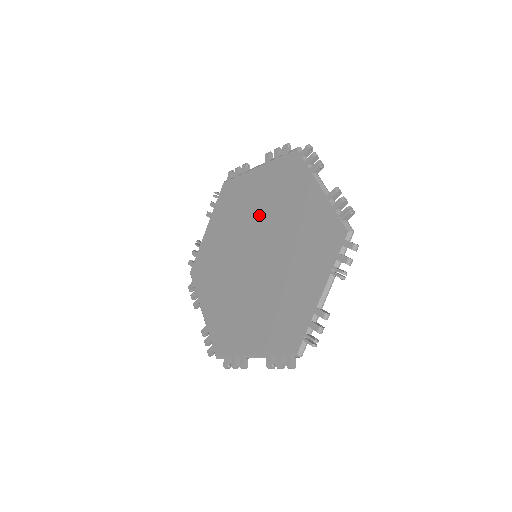
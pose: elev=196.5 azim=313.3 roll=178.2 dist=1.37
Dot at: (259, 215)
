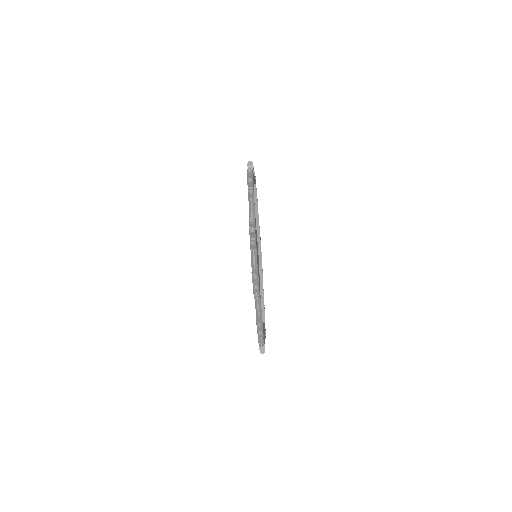
Dot at: occluded
